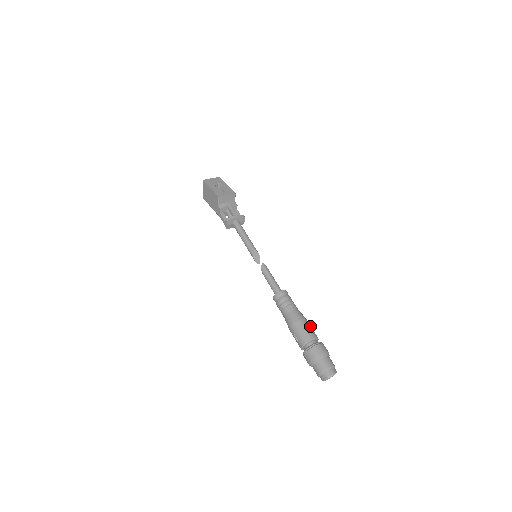
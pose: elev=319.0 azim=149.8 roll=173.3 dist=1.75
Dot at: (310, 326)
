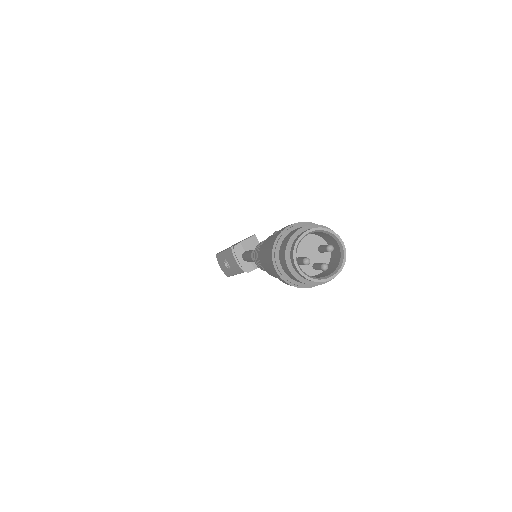
Dot at: occluded
